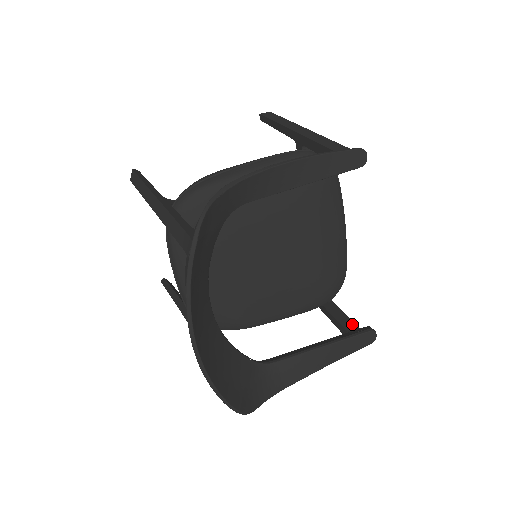
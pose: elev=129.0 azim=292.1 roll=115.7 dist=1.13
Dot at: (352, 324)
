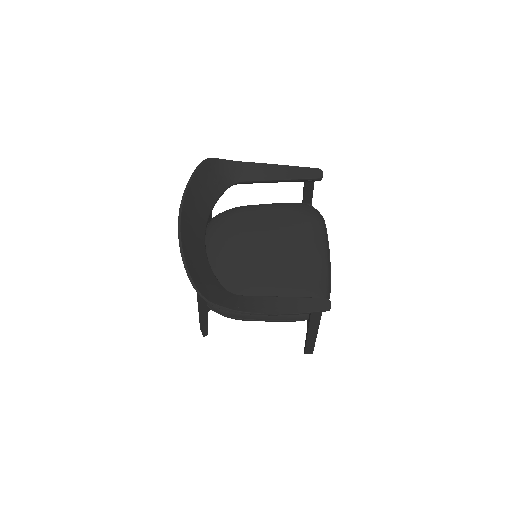
Dot at: occluded
